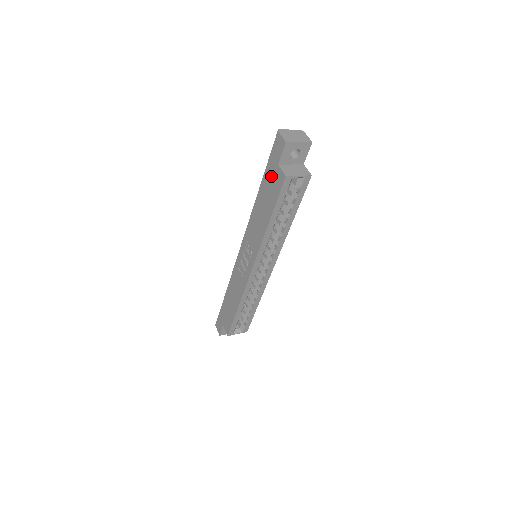
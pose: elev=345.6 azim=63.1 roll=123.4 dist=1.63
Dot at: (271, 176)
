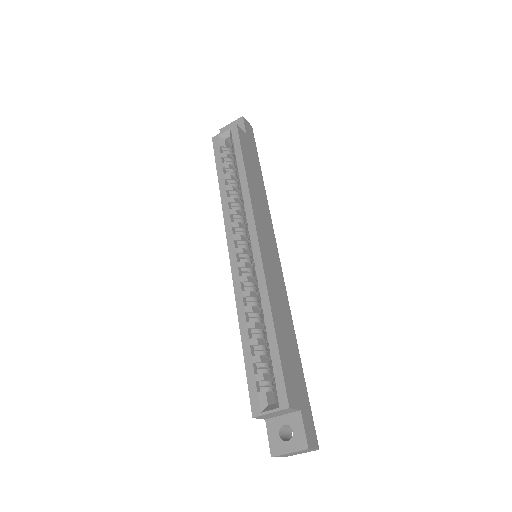
Dot at: occluded
